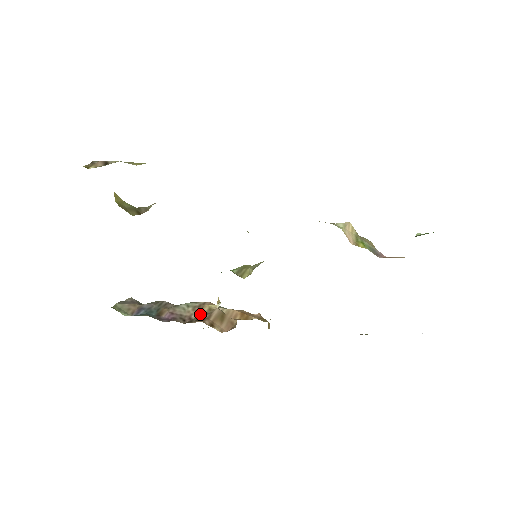
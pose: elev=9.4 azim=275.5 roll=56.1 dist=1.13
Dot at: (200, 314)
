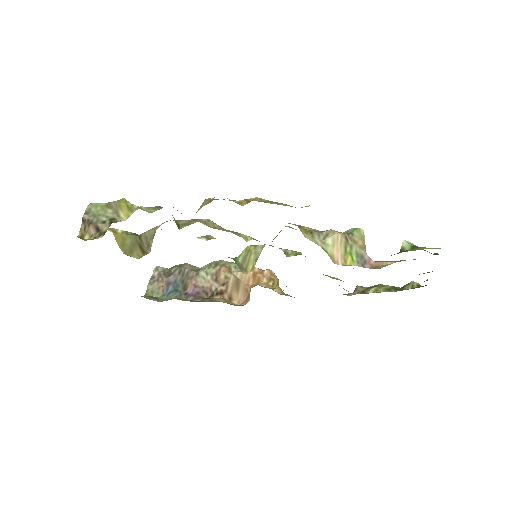
Dot at: (218, 284)
